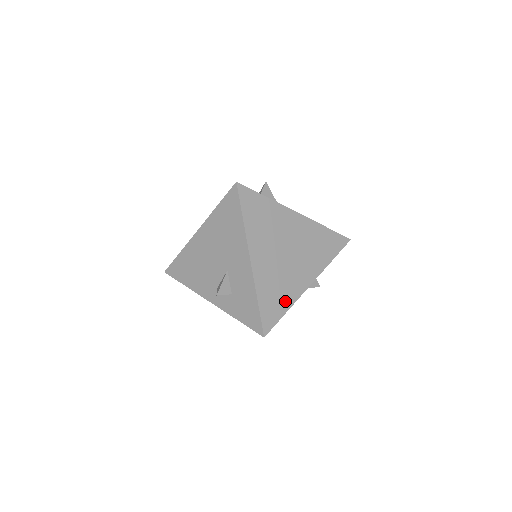
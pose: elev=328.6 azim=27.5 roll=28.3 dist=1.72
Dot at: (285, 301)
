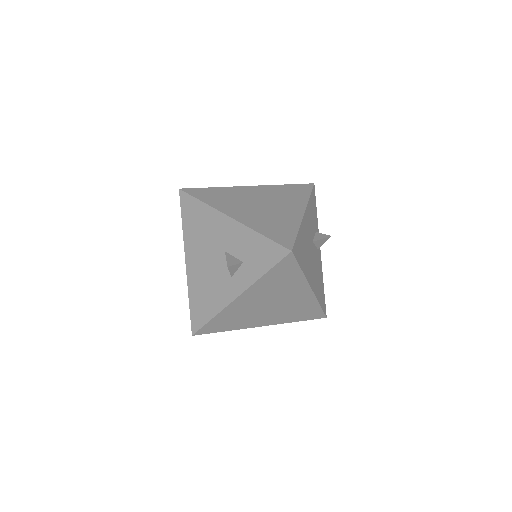
Dot at: (289, 227)
